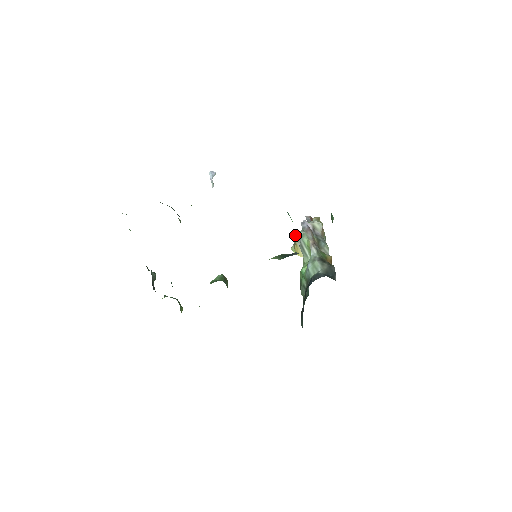
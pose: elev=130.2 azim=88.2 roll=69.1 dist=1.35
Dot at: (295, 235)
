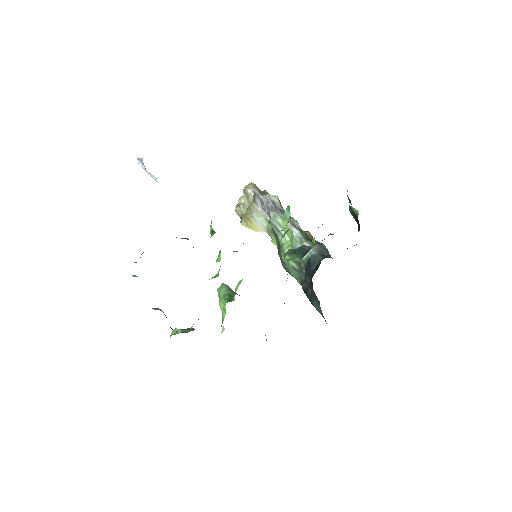
Dot at: (236, 208)
